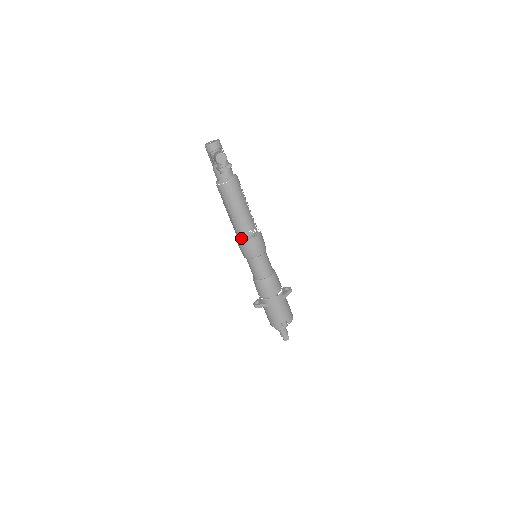
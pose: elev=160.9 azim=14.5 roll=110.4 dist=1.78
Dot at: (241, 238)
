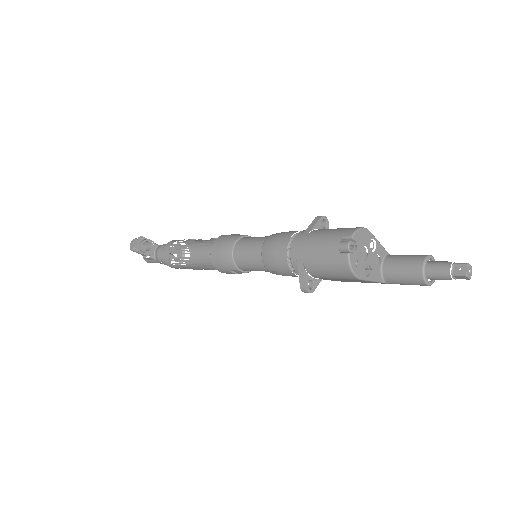
Dot at: (212, 263)
